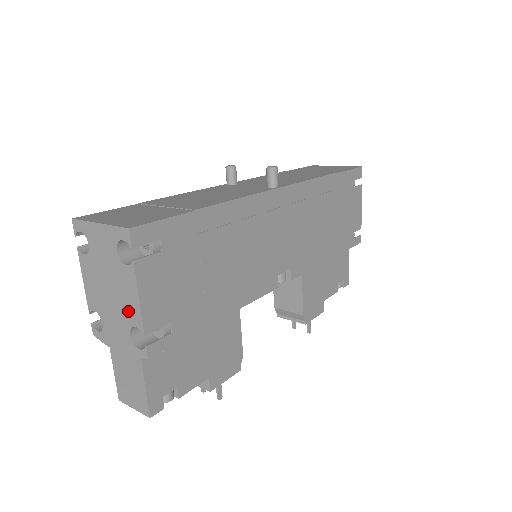
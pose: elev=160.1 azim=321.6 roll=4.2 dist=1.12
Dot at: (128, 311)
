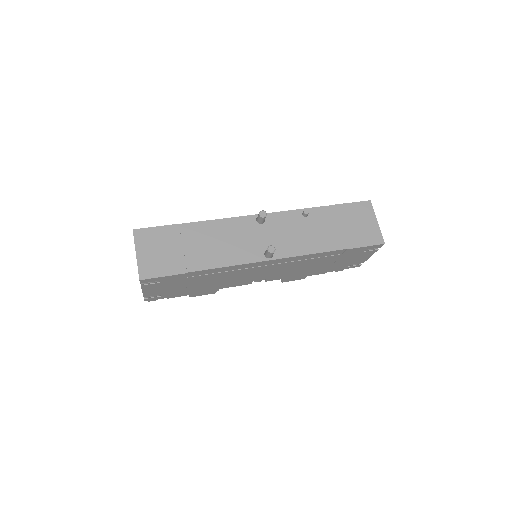
Dot at: occluded
